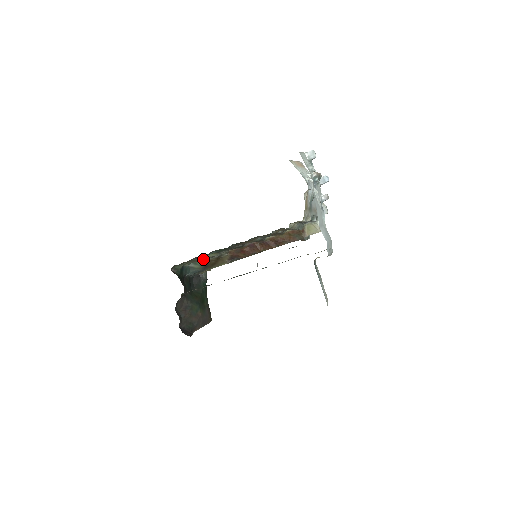
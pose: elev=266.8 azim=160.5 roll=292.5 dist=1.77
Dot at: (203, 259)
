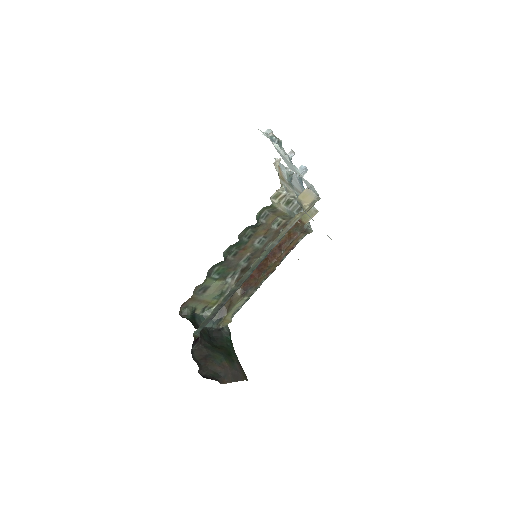
Dot at: (212, 296)
